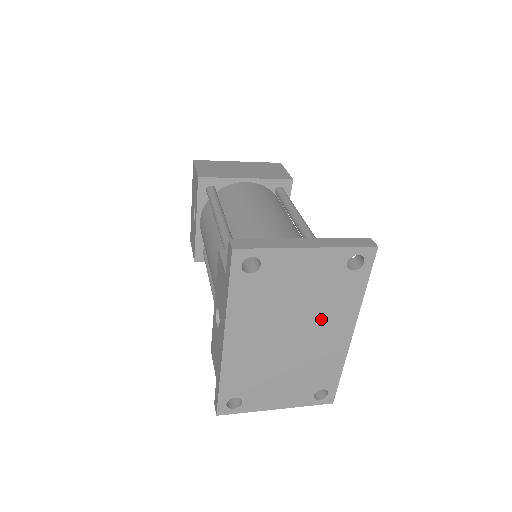
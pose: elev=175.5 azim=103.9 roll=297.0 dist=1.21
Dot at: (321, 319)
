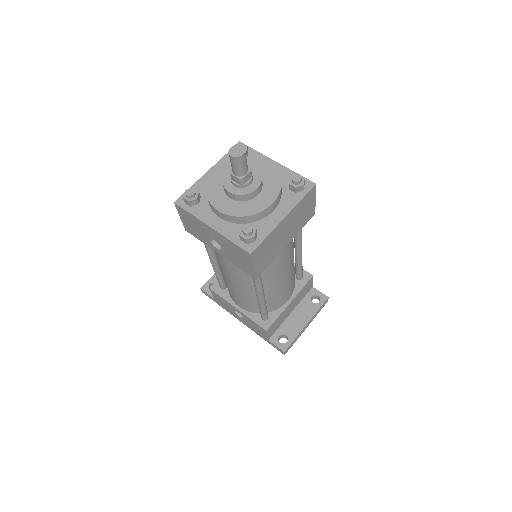
Dot at: occluded
